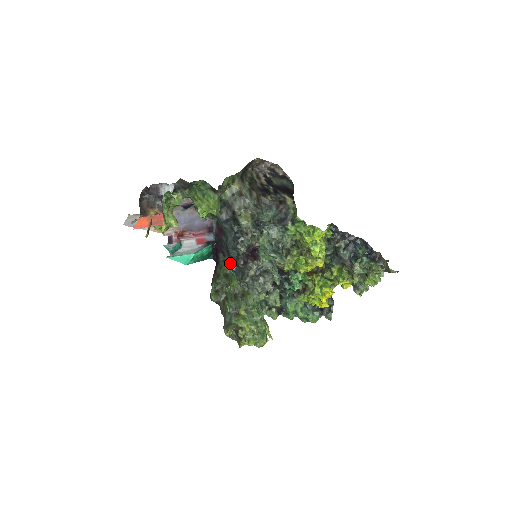
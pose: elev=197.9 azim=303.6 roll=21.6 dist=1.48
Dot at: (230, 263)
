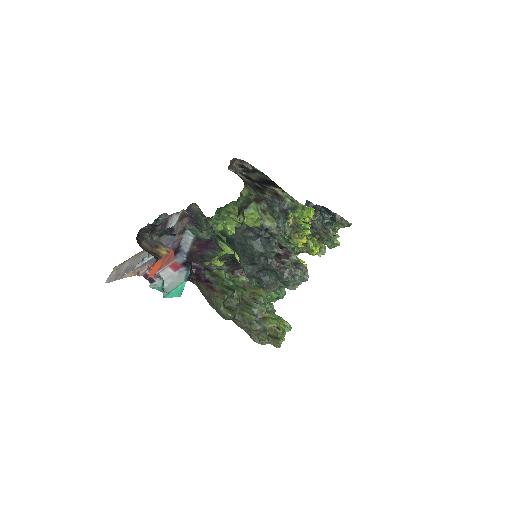
Dot at: (254, 271)
